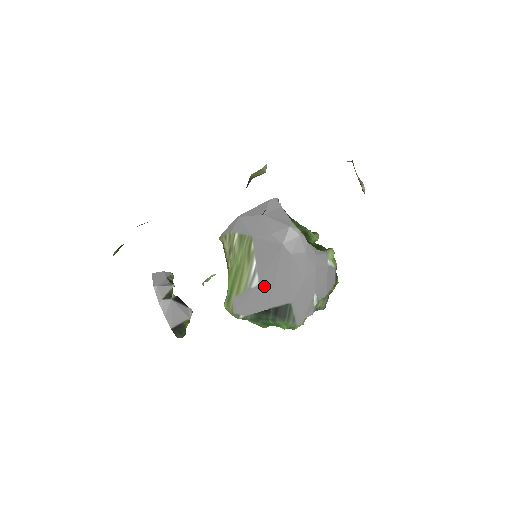
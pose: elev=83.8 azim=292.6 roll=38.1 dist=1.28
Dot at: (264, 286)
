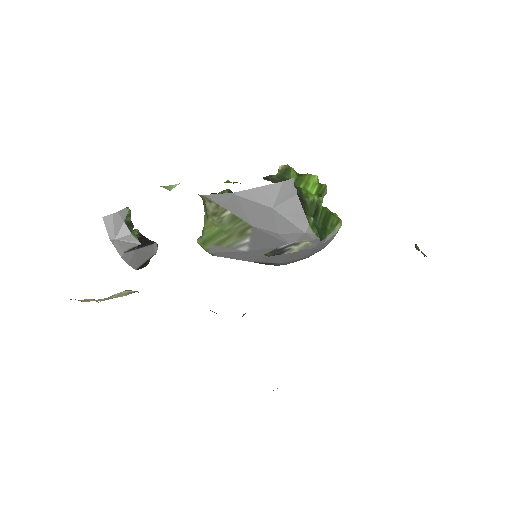
Dot at: (253, 254)
